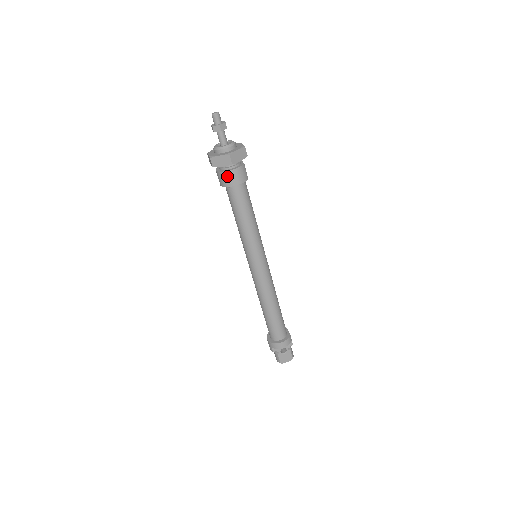
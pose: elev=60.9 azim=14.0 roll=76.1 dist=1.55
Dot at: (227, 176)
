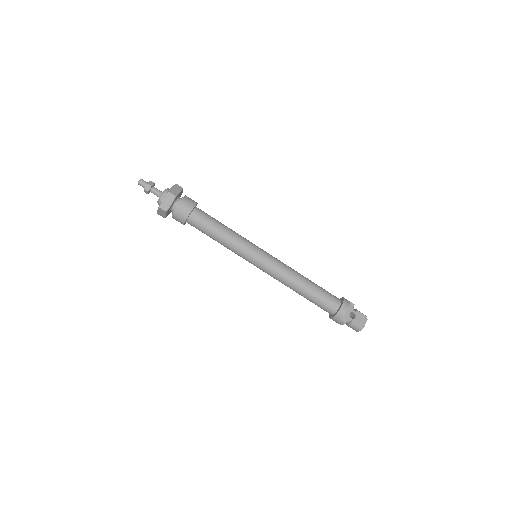
Dot at: (180, 209)
